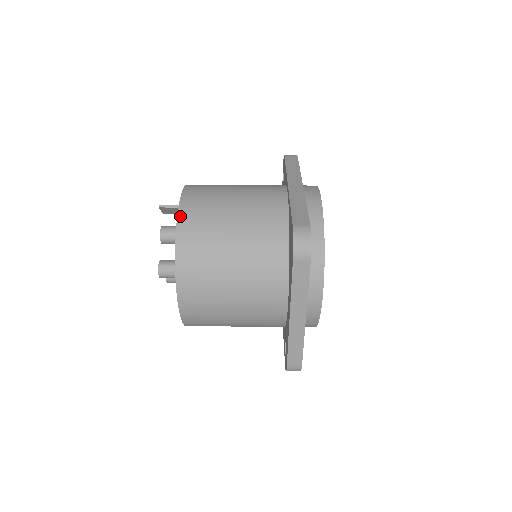
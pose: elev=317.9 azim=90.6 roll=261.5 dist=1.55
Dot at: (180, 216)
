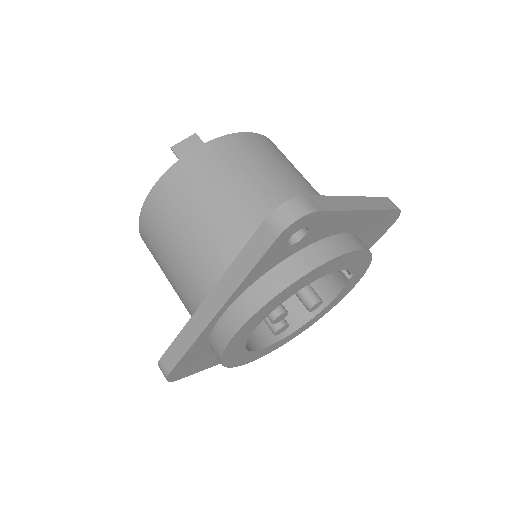
Dot at: (140, 229)
